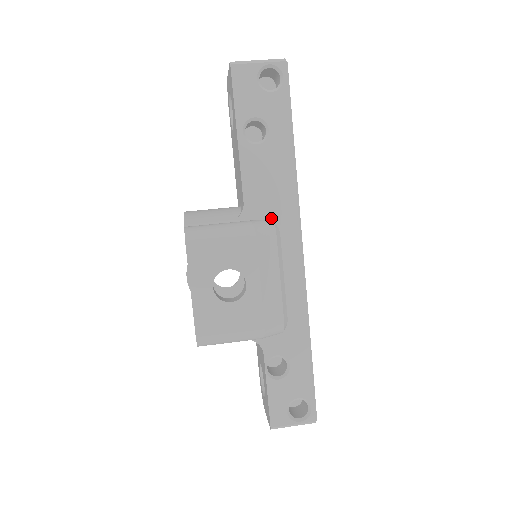
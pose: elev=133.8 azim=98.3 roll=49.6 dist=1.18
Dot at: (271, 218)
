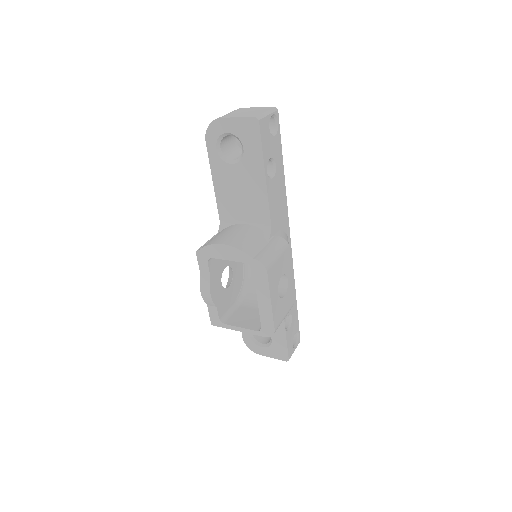
Dot at: (281, 228)
